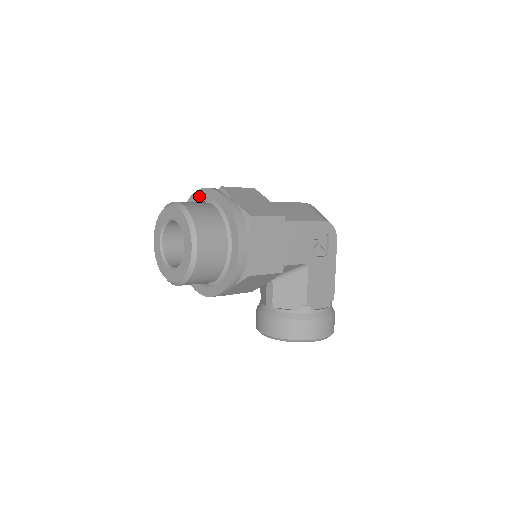
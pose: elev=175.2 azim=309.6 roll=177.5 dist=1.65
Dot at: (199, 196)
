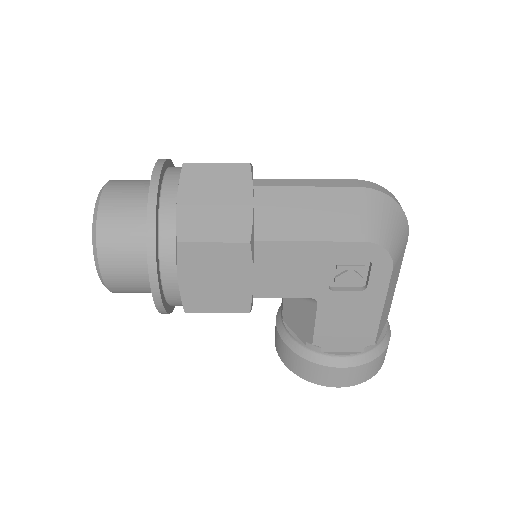
Dot at: occluded
